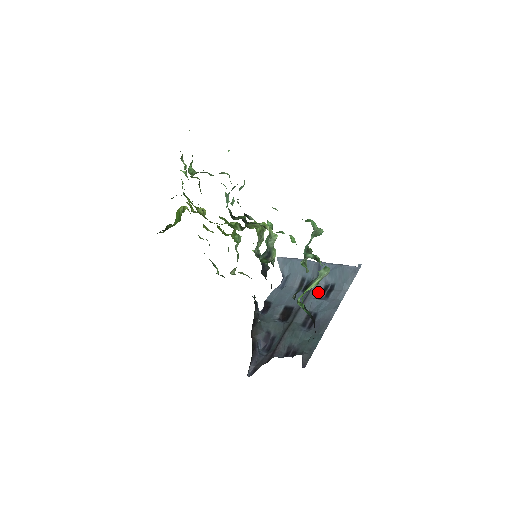
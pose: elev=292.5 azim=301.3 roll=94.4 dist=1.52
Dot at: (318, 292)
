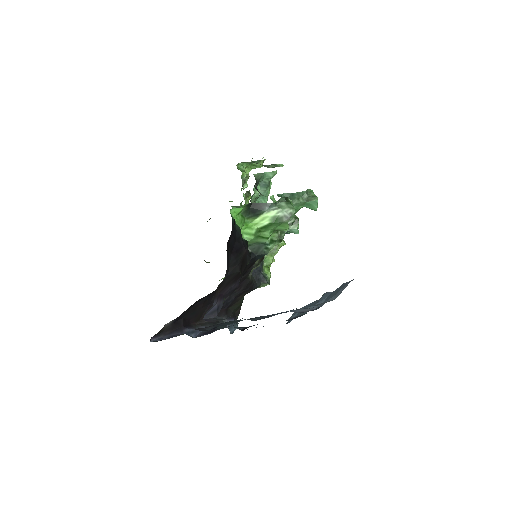
Dot at: (301, 311)
